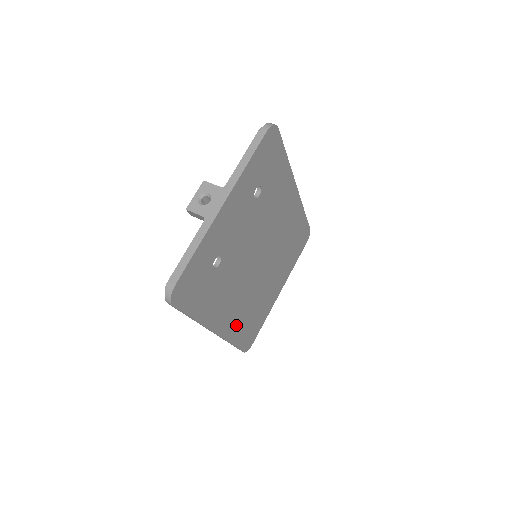
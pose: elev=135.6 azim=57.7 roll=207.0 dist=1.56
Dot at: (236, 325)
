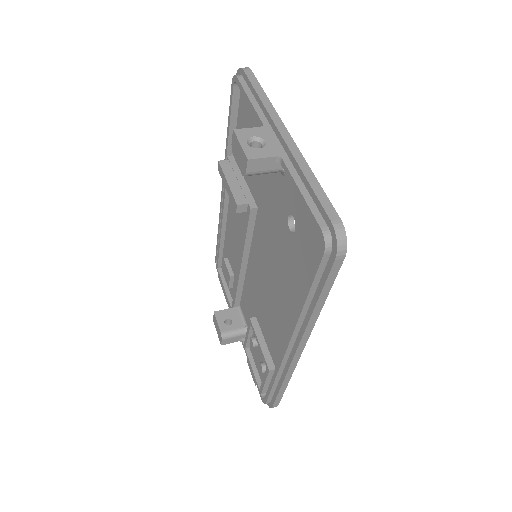
Dot at: occluded
